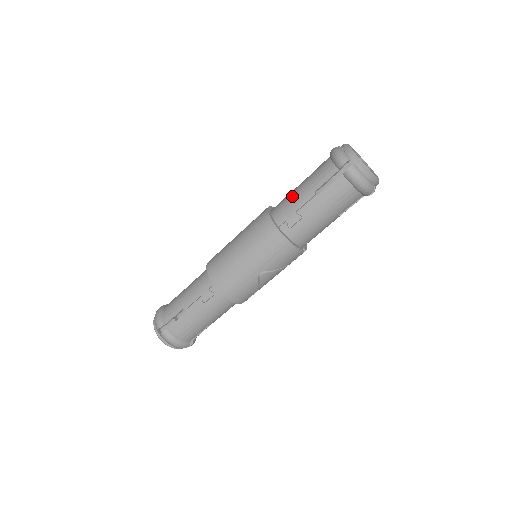
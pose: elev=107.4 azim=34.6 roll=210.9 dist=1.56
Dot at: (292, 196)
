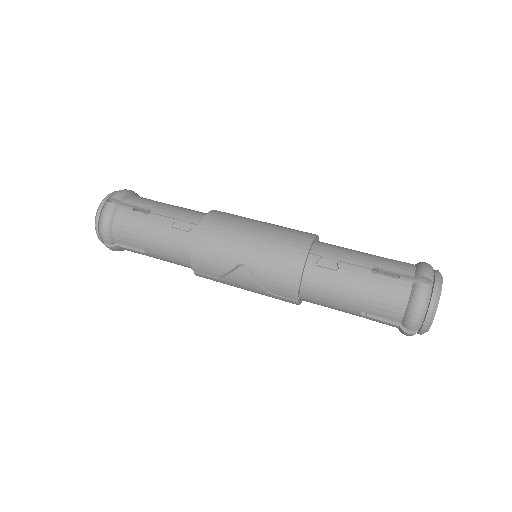
Dot at: (350, 249)
